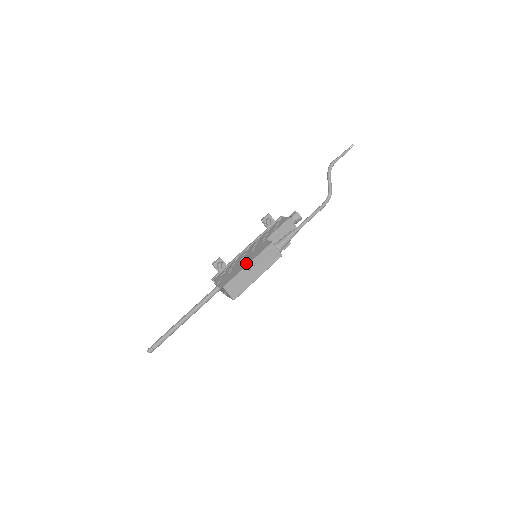
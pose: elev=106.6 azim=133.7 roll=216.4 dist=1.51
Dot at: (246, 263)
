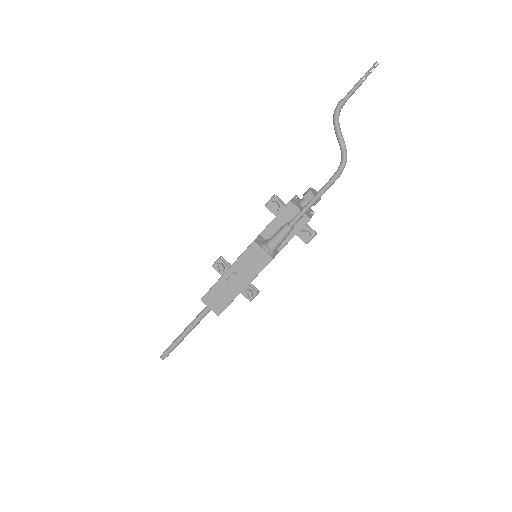
Dot at: occluded
